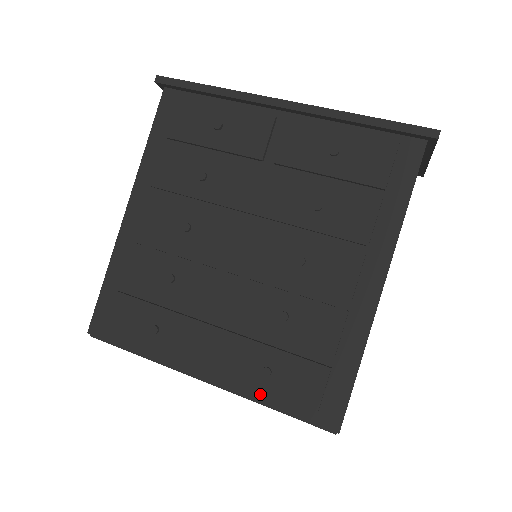
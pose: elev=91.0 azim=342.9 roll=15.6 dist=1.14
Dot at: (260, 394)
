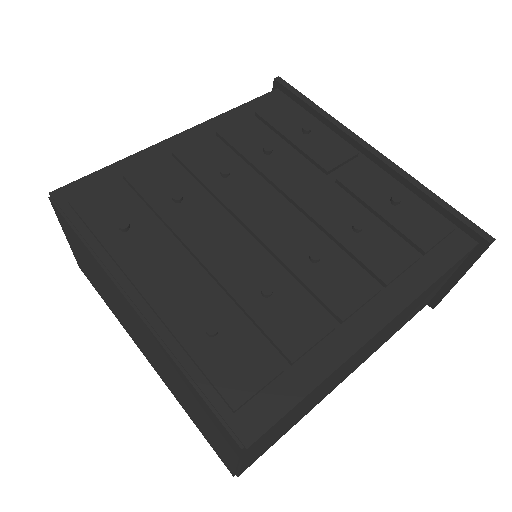
Dot at: (187, 349)
